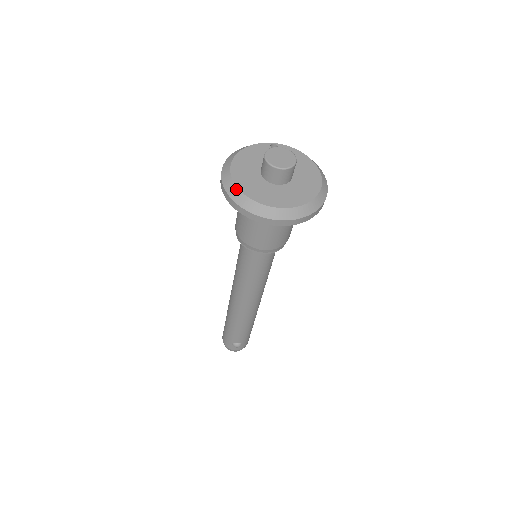
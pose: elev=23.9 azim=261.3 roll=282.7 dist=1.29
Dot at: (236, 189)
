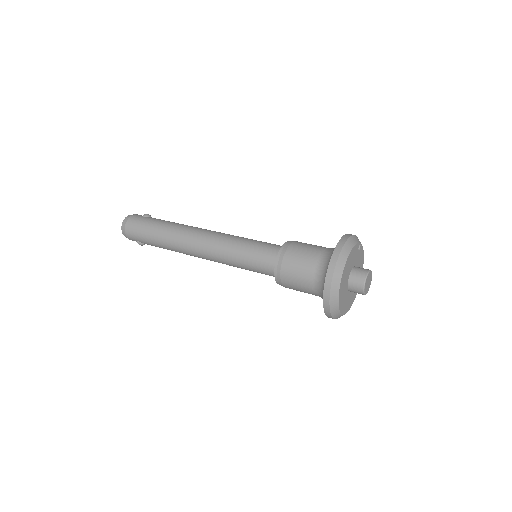
Dot at: (337, 297)
